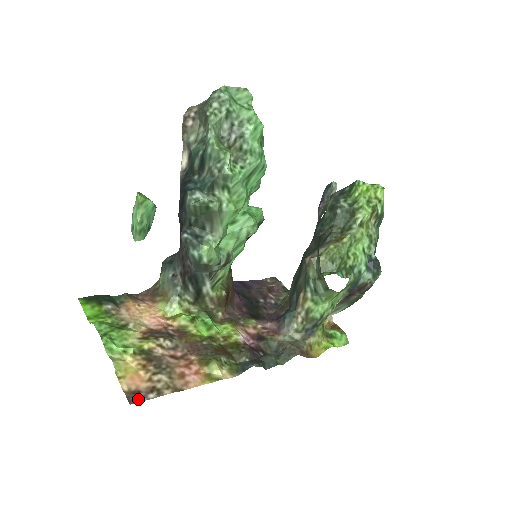
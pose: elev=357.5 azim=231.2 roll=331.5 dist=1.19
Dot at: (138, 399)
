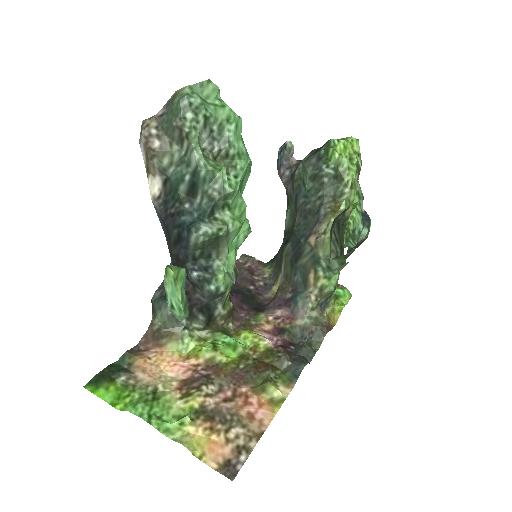
Dot at: (234, 470)
